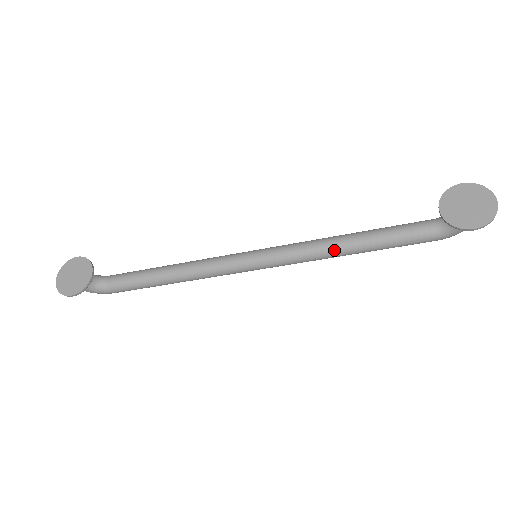
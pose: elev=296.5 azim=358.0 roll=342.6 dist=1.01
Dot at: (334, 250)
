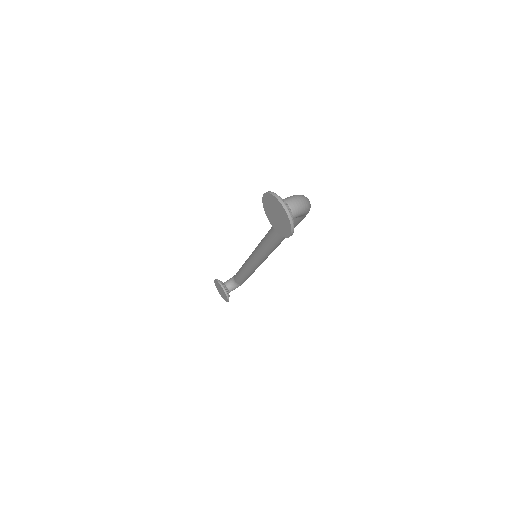
Dot at: (274, 244)
